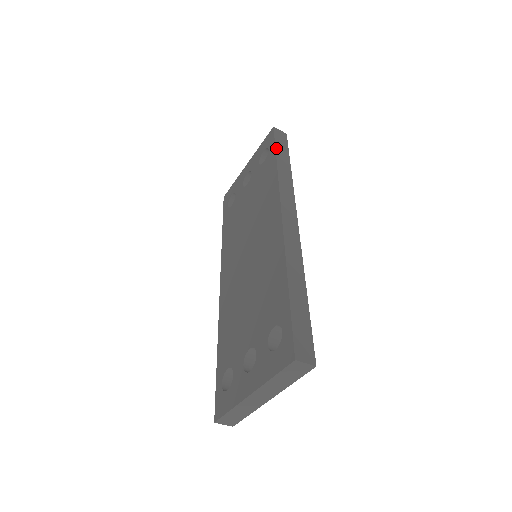
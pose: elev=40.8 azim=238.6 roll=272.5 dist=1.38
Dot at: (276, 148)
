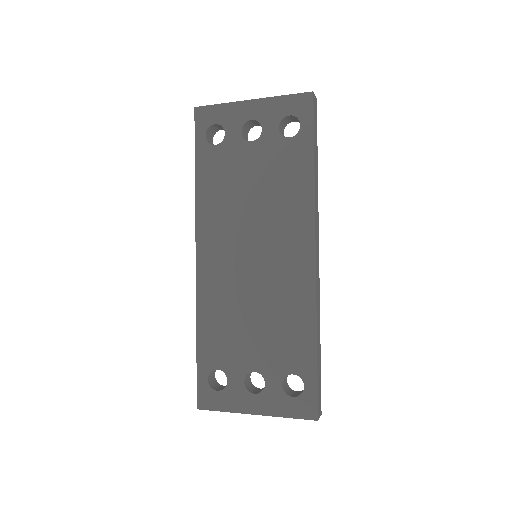
Dot at: (314, 138)
